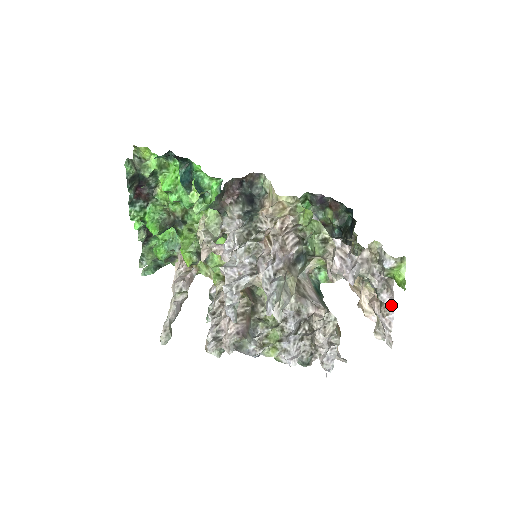
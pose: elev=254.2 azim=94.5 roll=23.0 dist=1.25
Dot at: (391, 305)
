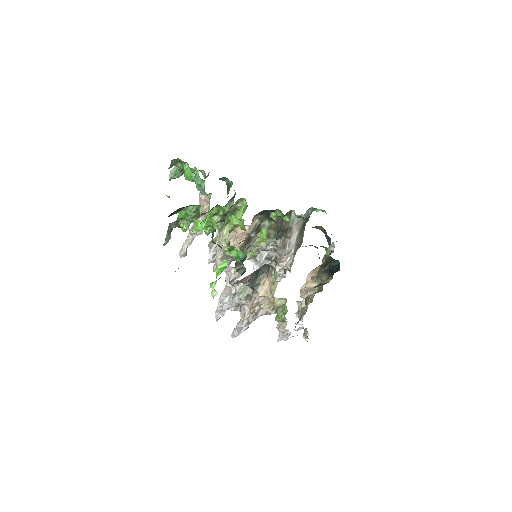
Dot at: occluded
